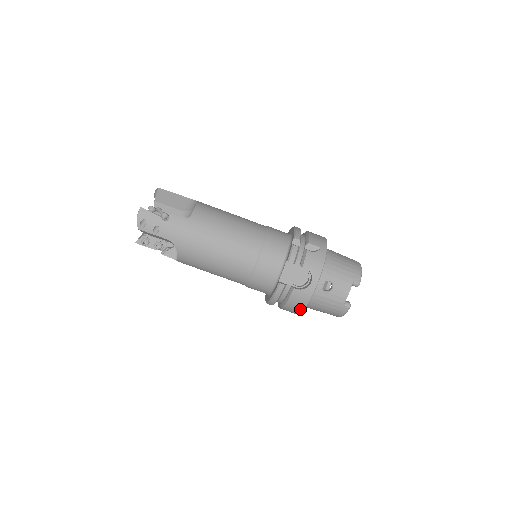
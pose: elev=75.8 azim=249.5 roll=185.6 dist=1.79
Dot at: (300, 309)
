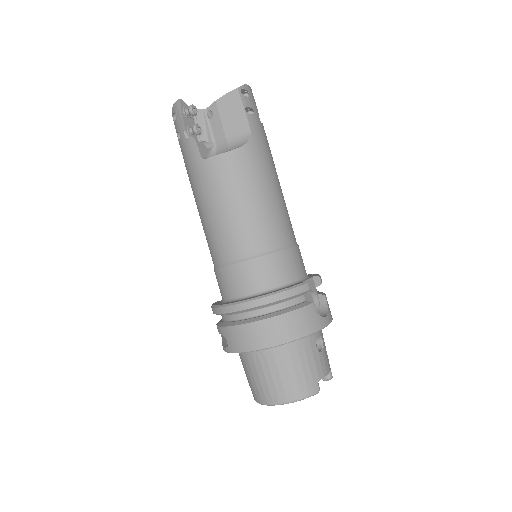
Dot at: (291, 336)
